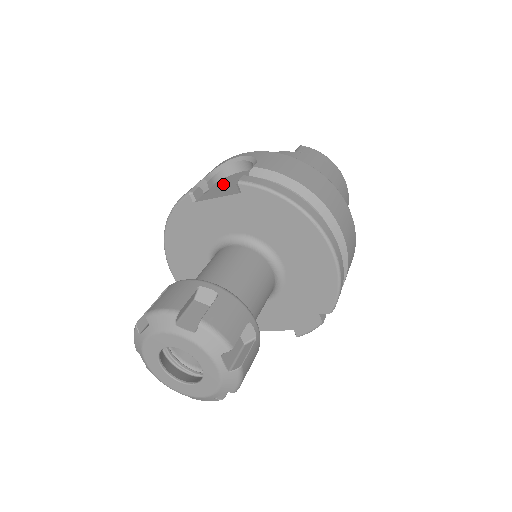
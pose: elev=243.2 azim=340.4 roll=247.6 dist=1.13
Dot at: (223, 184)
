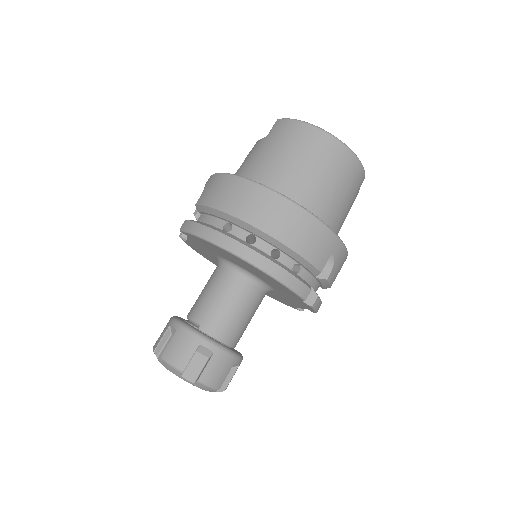
Dot at: occluded
